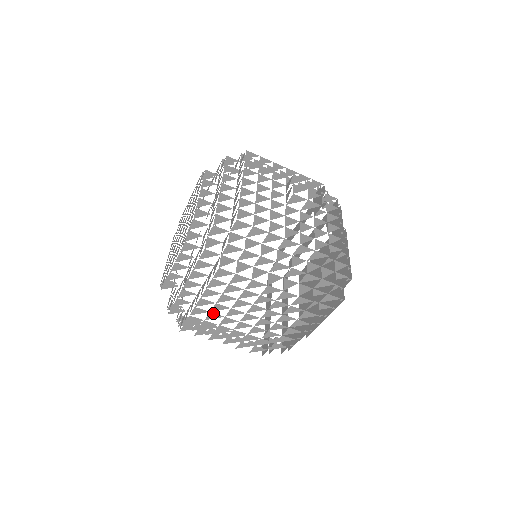
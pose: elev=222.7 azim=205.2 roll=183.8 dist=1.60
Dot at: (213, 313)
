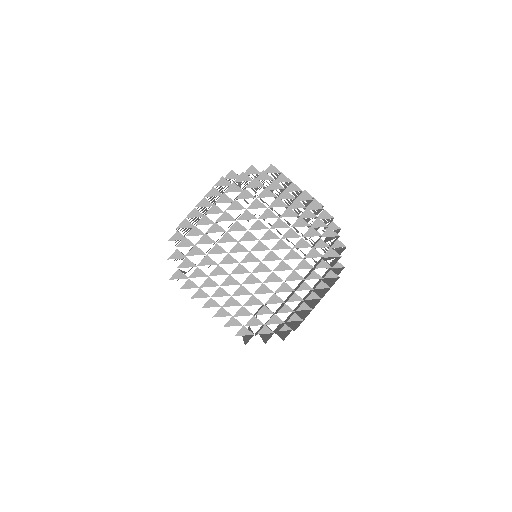
Dot at: (229, 234)
